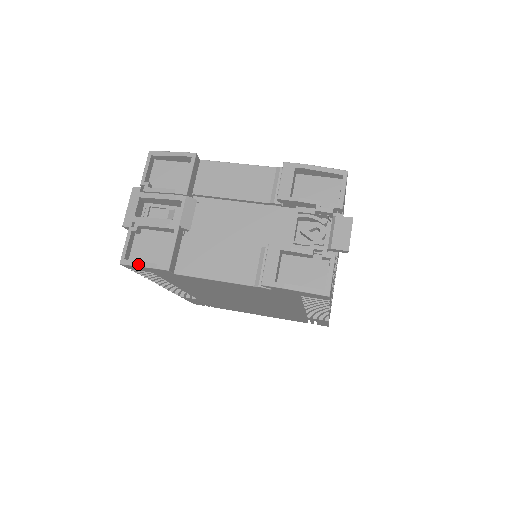
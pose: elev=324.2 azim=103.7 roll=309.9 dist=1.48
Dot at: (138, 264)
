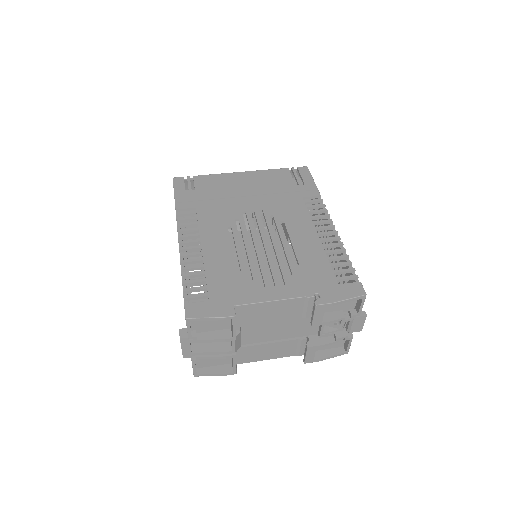
Dot at: occluded
